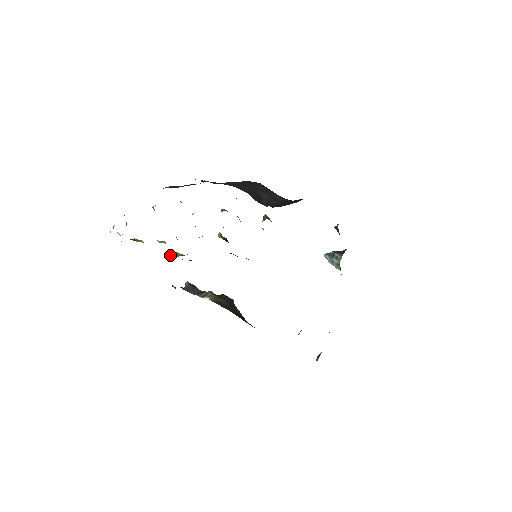
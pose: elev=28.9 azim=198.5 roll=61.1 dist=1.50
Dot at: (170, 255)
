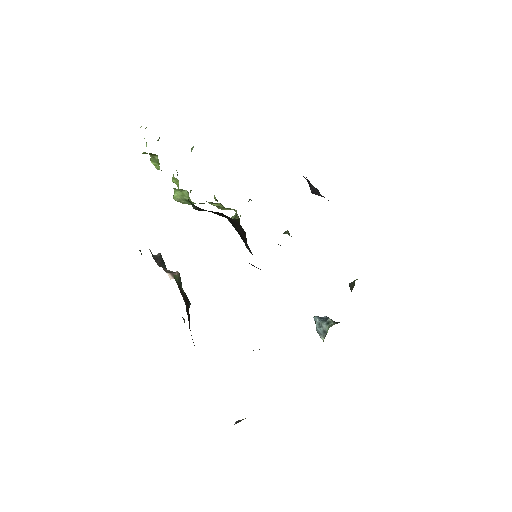
Dot at: (175, 194)
